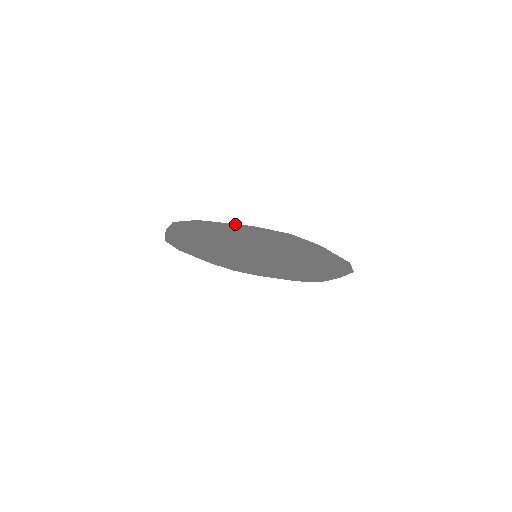
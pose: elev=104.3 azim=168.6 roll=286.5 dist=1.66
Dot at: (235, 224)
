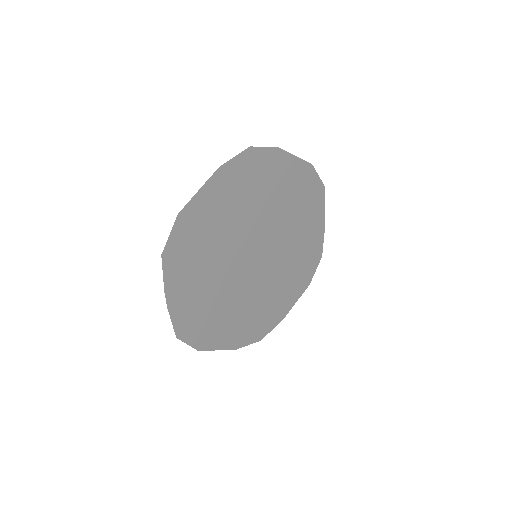
Dot at: (207, 181)
